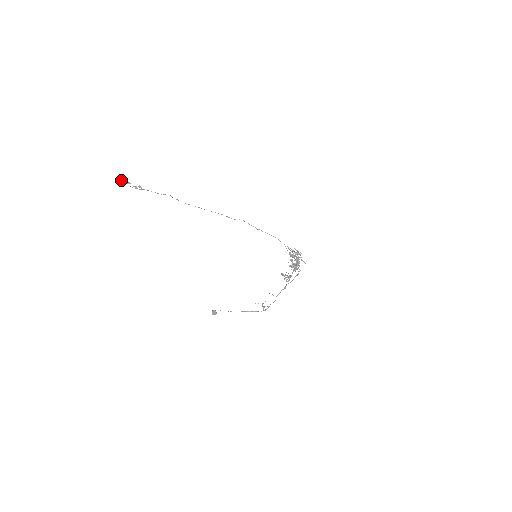
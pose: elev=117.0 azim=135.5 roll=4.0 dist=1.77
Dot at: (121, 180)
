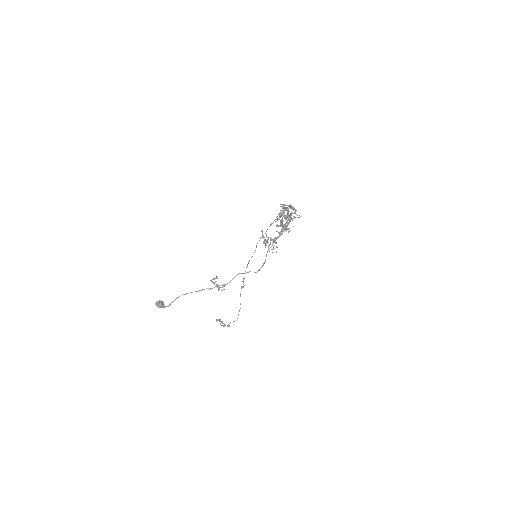
Dot at: (218, 320)
